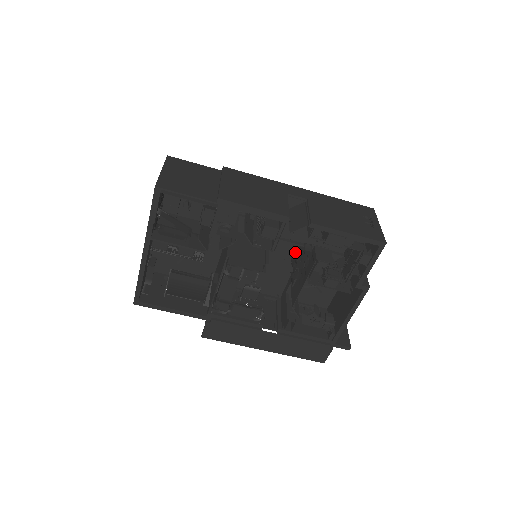
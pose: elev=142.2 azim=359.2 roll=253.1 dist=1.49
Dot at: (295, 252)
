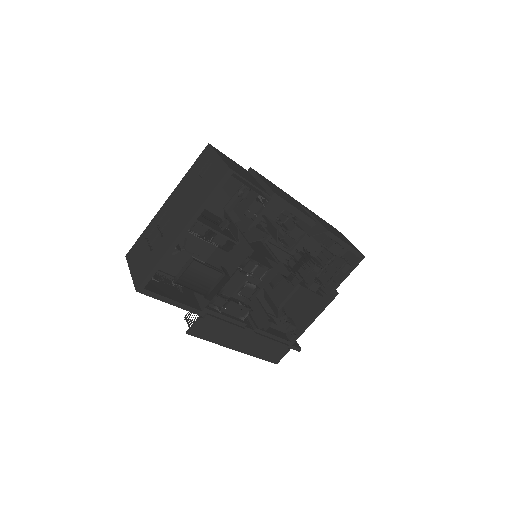
Dot at: (294, 256)
